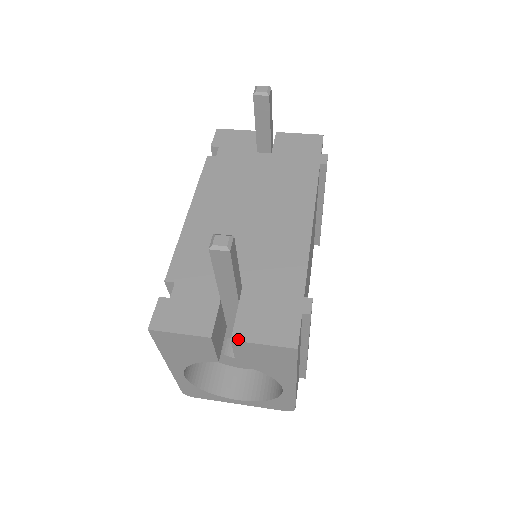
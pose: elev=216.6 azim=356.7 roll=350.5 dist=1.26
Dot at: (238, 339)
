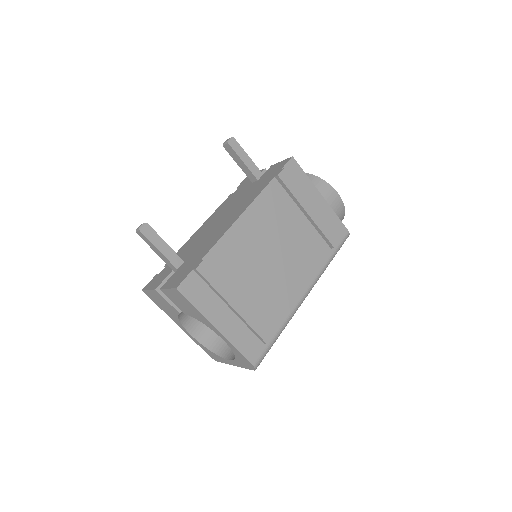
Dot at: (162, 288)
